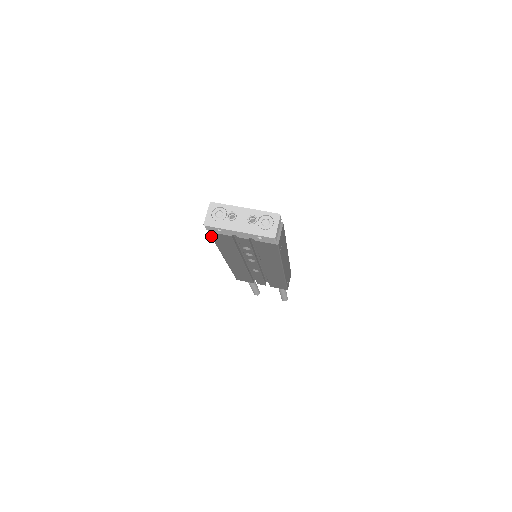
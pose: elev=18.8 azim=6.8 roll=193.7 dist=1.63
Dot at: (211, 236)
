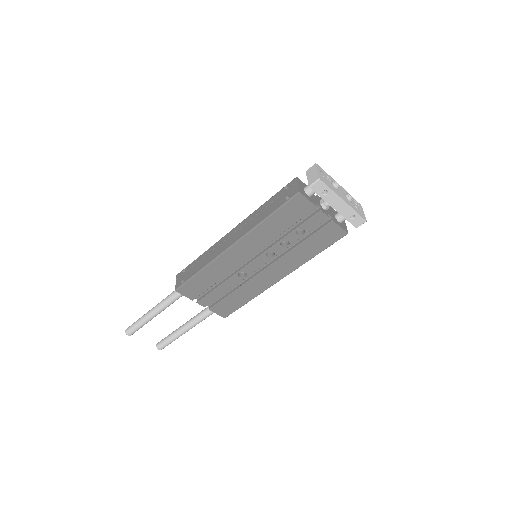
Dot at: (289, 200)
